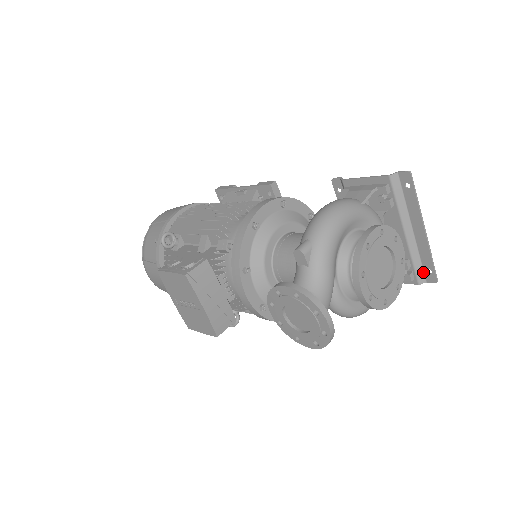
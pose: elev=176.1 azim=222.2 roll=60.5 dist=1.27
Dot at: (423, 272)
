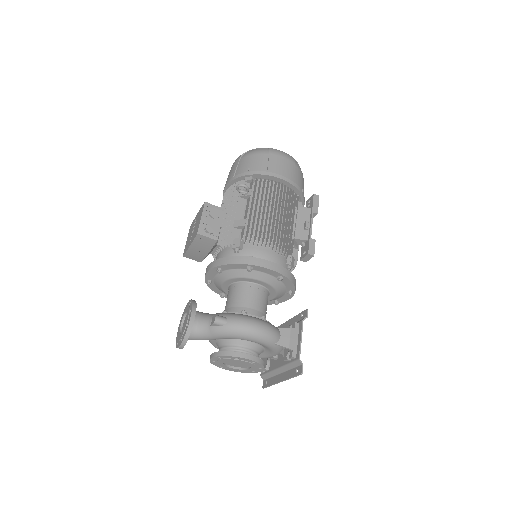
Dot at: (267, 379)
